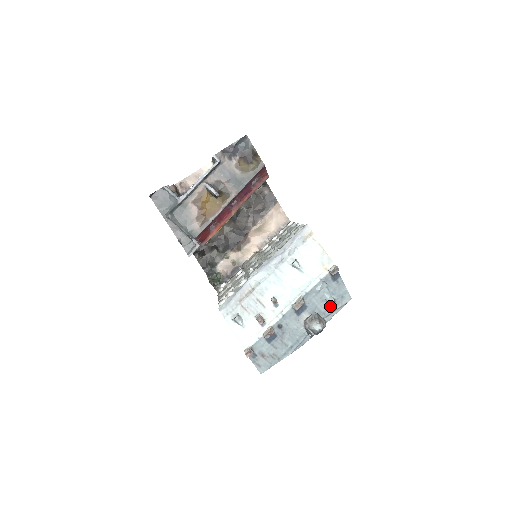
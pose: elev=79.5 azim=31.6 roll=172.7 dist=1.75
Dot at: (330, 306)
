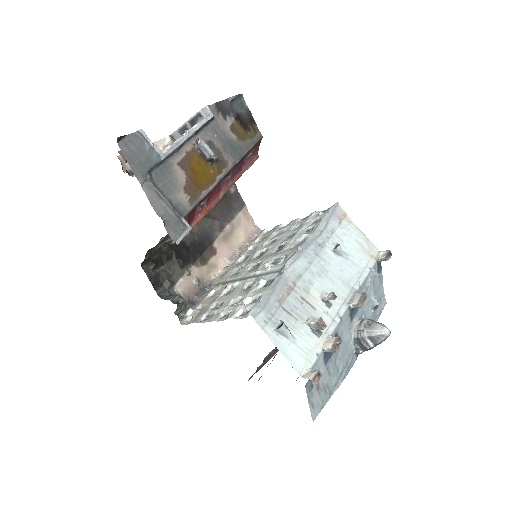
Dot at: (373, 311)
